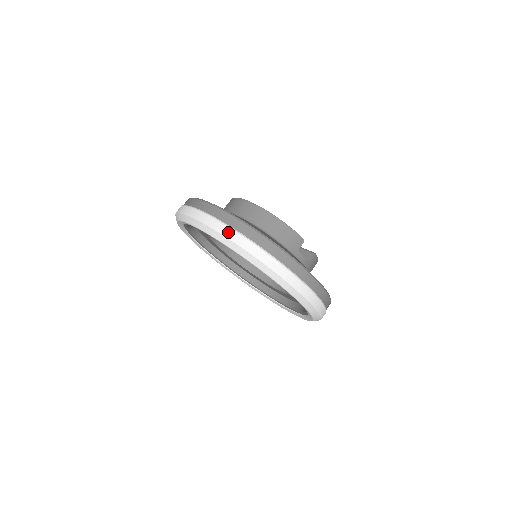
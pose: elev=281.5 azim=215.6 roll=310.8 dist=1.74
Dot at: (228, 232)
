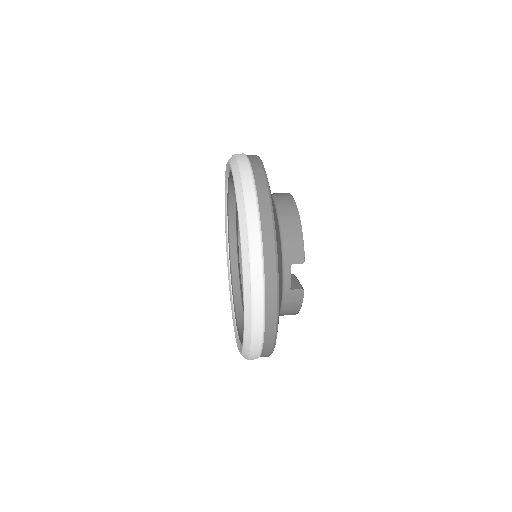
Dot at: (247, 176)
